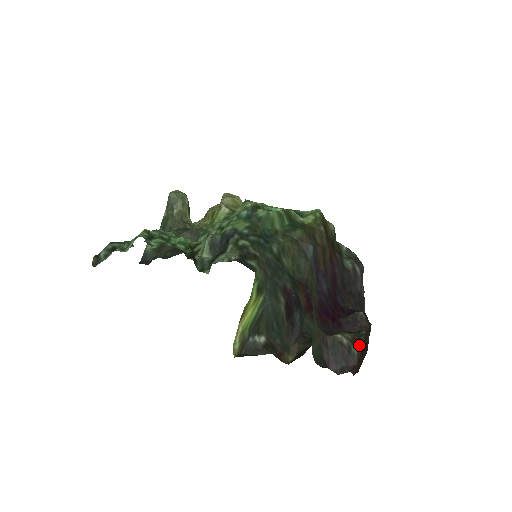
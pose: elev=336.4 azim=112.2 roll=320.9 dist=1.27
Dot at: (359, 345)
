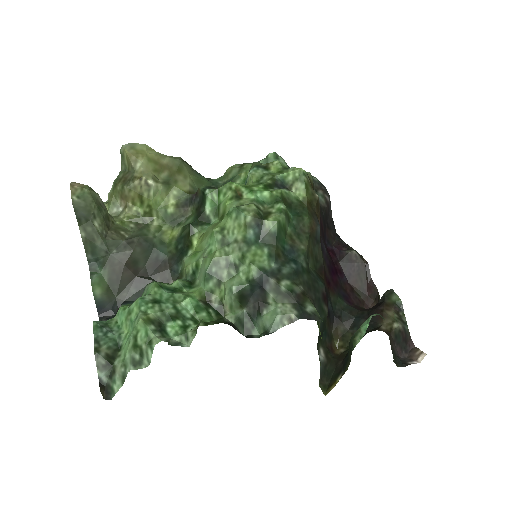
Dot at: (404, 318)
